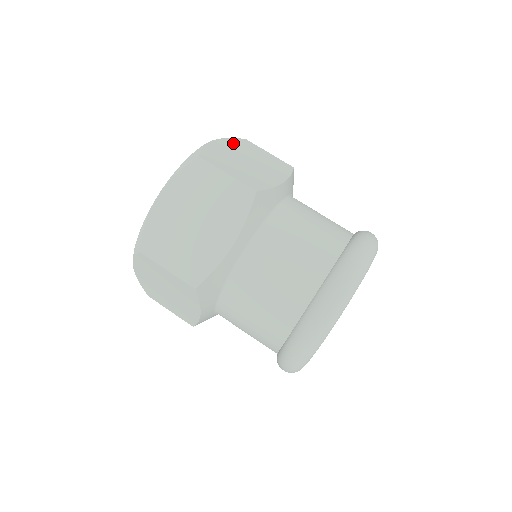
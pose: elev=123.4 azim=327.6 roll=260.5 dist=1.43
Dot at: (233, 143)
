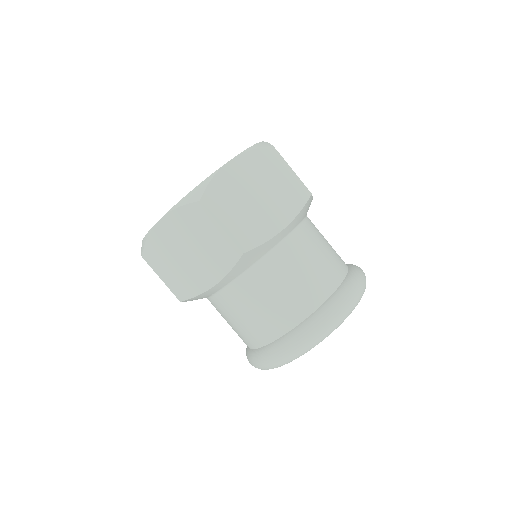
Dot at: occluded
